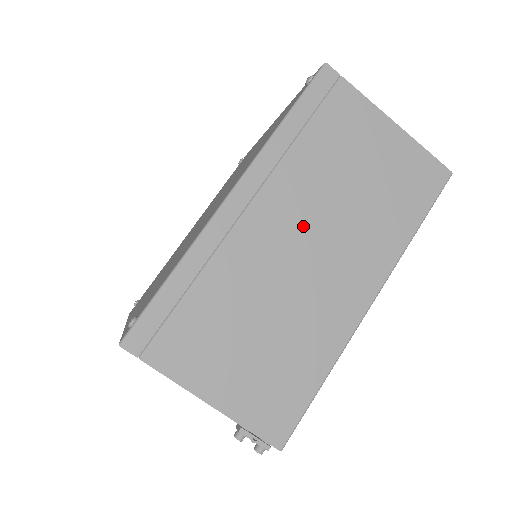
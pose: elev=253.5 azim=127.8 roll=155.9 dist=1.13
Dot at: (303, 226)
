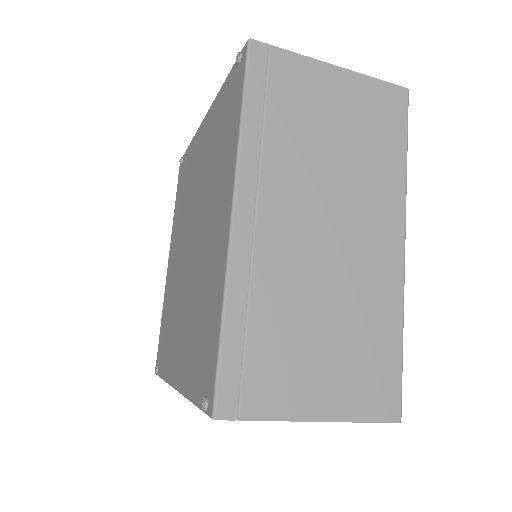
Dot at: occluded
